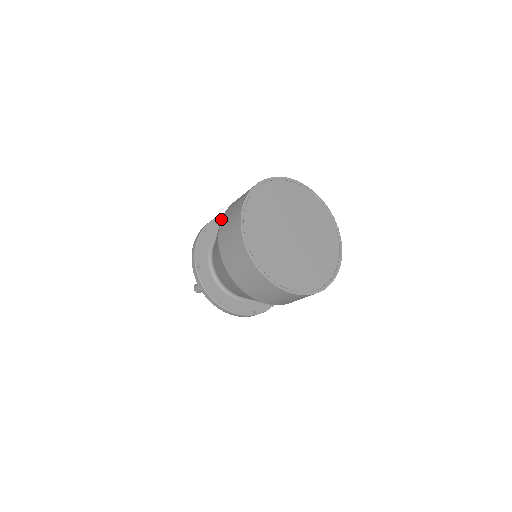
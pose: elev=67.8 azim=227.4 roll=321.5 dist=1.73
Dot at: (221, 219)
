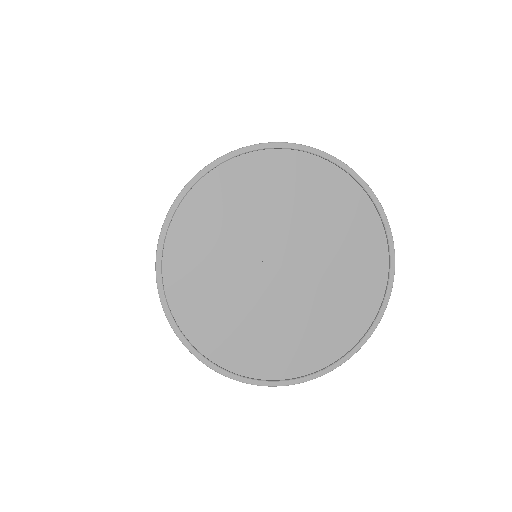
Dot at: occluded
